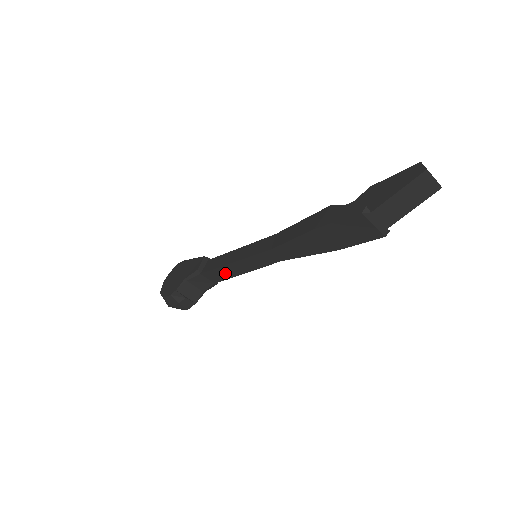
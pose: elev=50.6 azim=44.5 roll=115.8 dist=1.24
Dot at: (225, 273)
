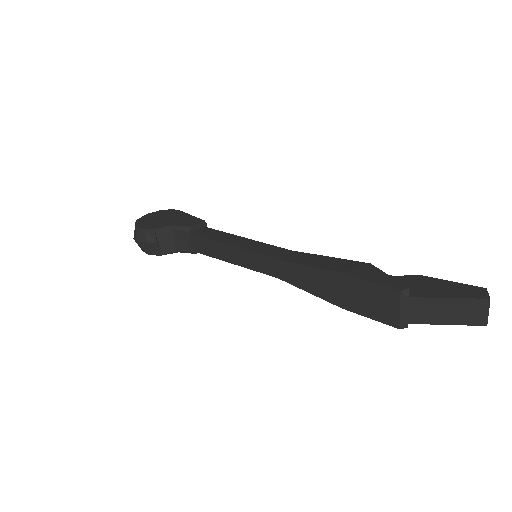
Dot at: (213, 249)
